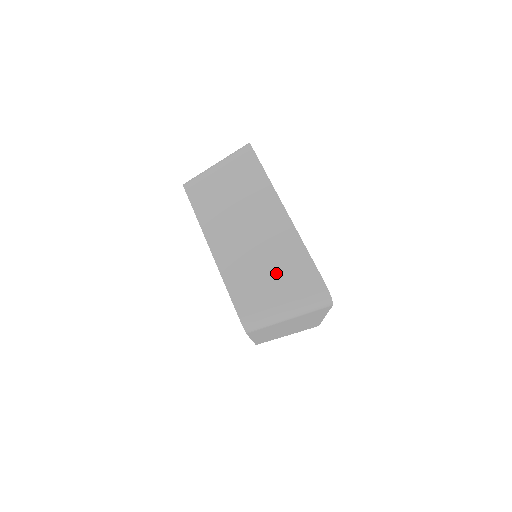
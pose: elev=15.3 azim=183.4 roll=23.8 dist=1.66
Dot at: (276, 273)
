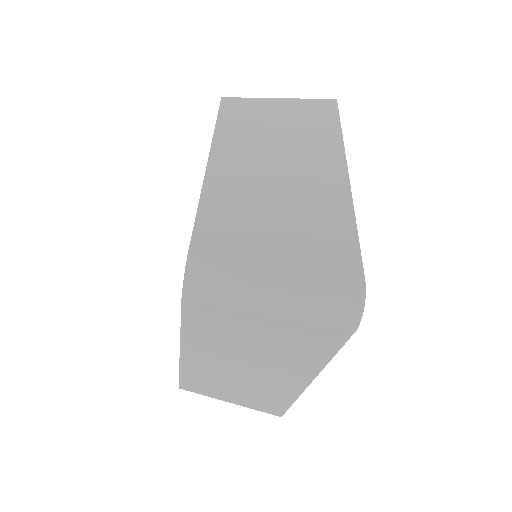
Dot at: (289, 230)
